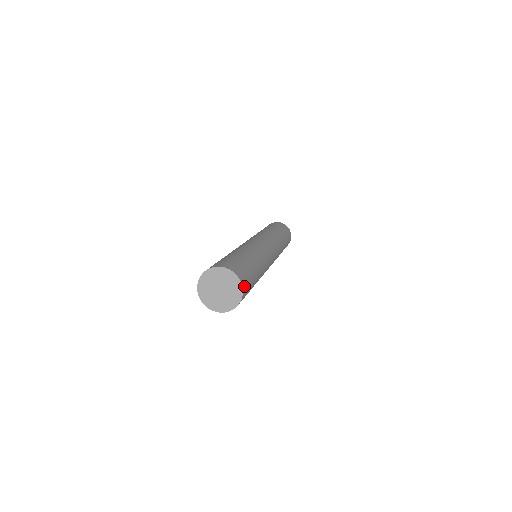
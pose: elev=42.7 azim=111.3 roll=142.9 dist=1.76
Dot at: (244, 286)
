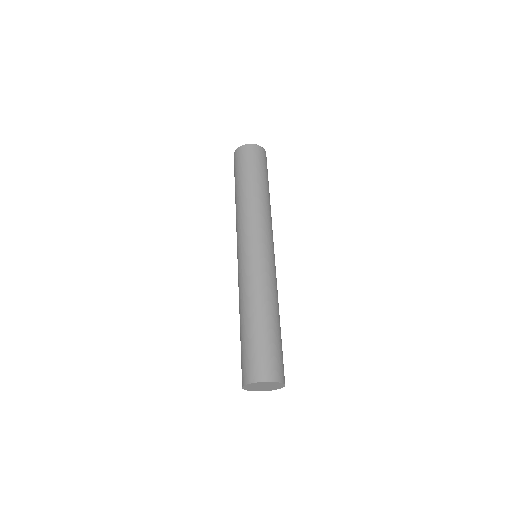
Dot at: occluded
